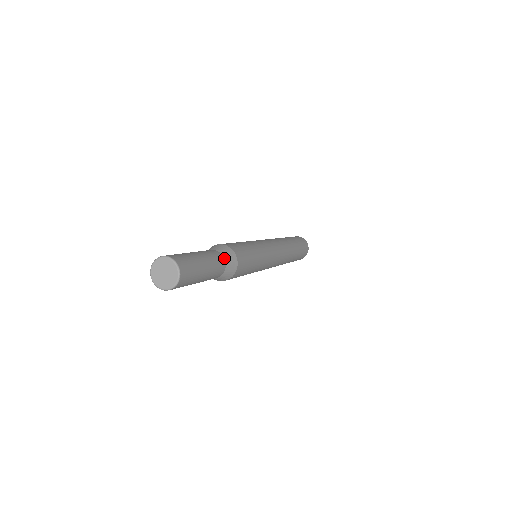
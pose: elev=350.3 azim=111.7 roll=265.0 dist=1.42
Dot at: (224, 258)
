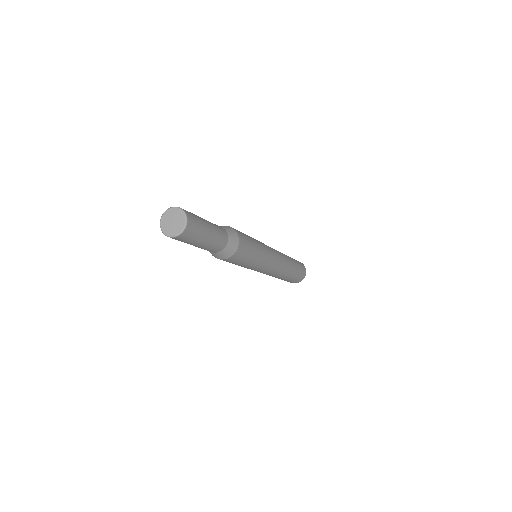
Dot at: (226, 232)
